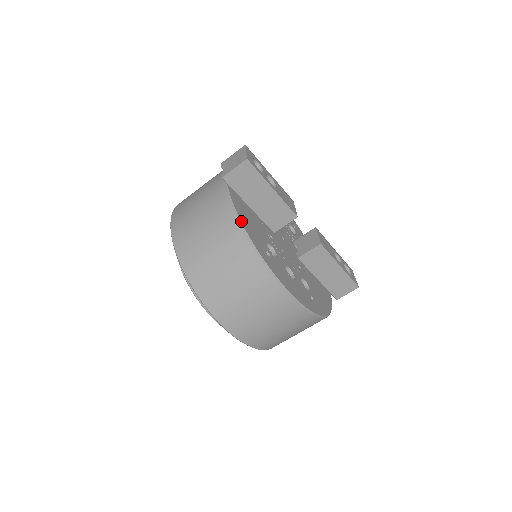
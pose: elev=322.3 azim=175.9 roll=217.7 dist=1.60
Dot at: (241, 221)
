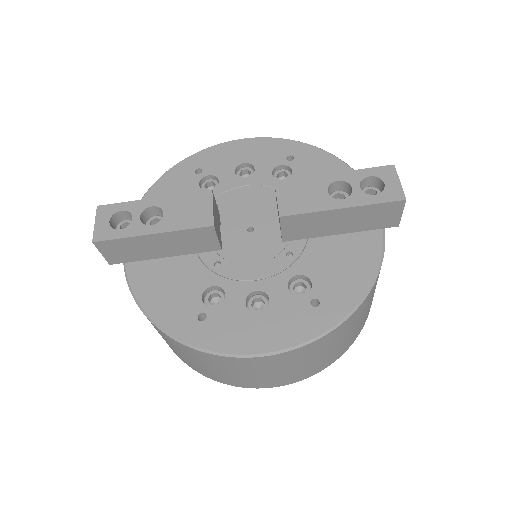
Dot at: (145, 311)
